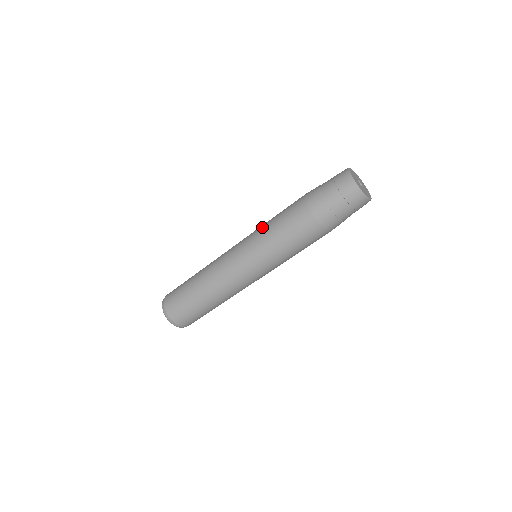
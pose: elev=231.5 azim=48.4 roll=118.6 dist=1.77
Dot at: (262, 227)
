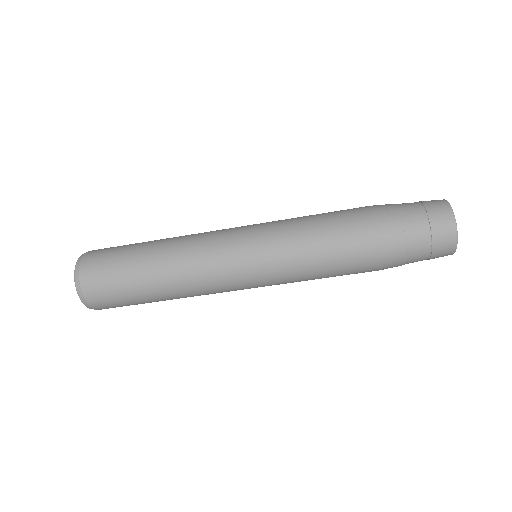
Dot at: (291, 218)
